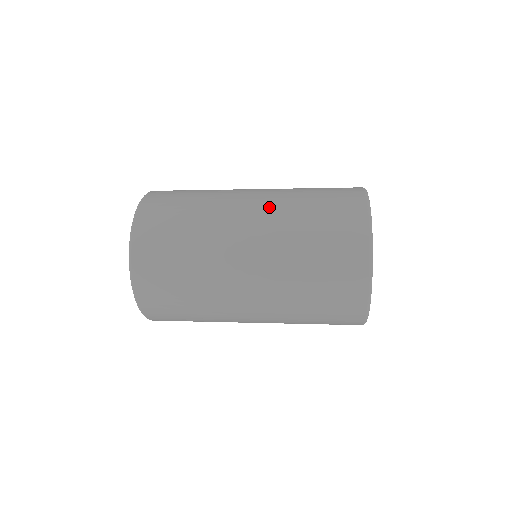
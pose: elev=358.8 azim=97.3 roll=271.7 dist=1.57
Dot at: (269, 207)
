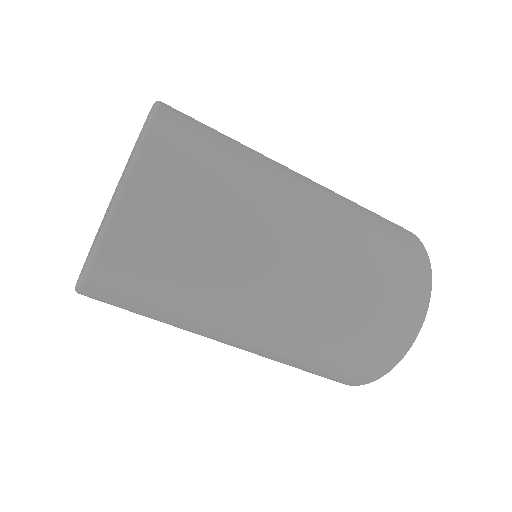
Dot at: (332, 217)
